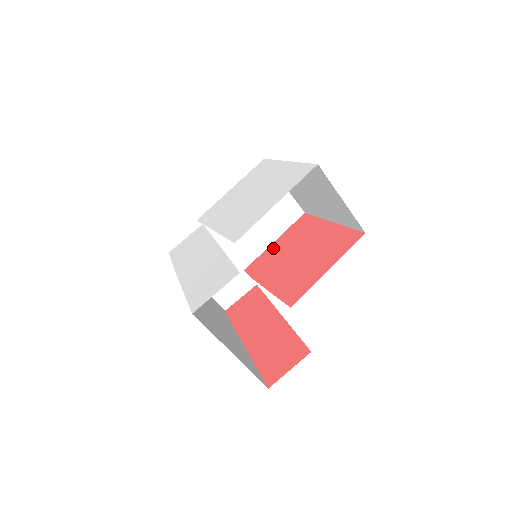
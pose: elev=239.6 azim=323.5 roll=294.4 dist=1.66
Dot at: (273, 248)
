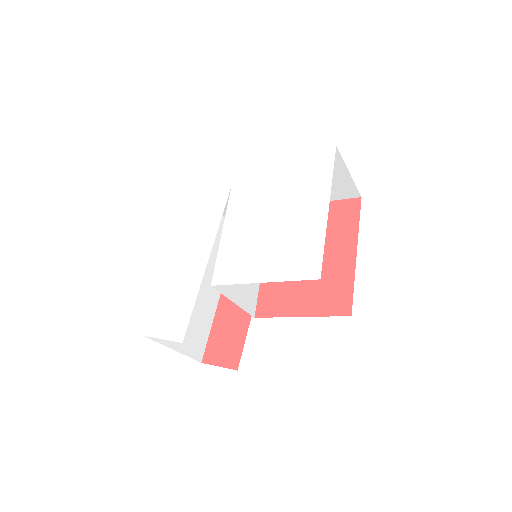
Dot at: occluded
